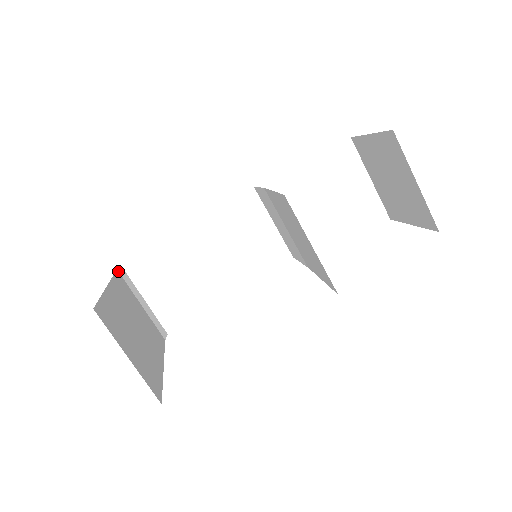
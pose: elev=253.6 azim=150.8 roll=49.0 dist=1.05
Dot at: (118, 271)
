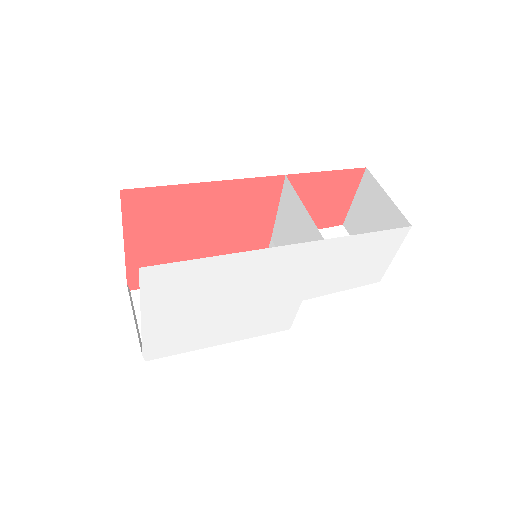
Dot at: (127, 286)
